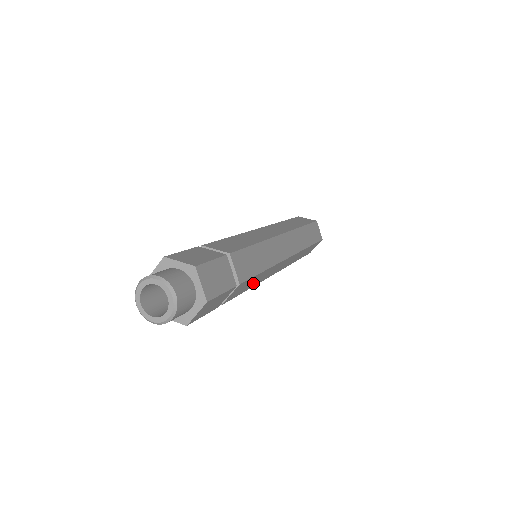
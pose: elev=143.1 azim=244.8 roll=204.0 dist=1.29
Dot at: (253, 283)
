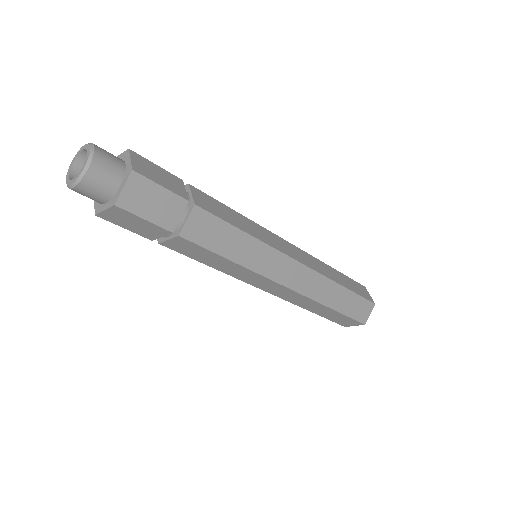
Dot at: (236, 251)
